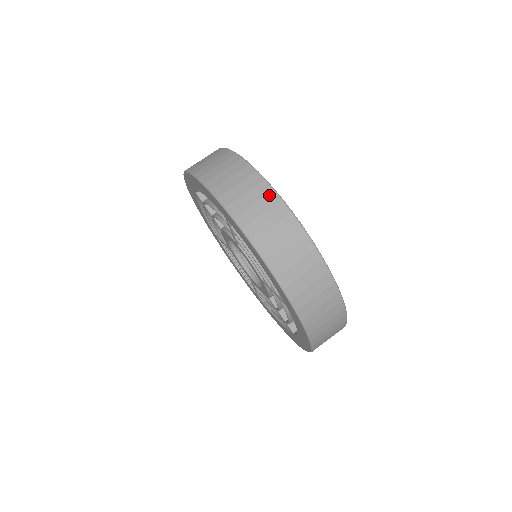
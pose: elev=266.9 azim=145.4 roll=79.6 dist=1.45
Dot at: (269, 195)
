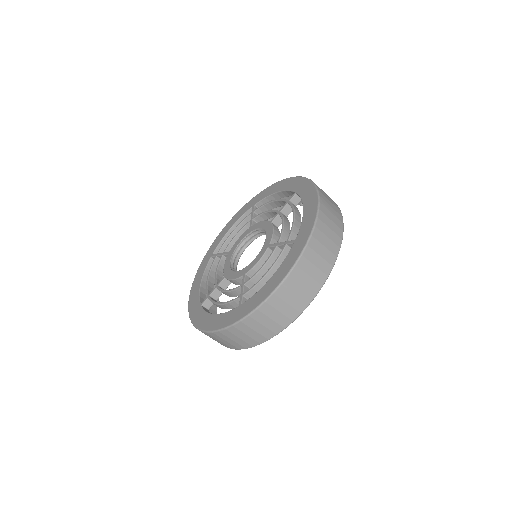
Dot at: (333, 201)
